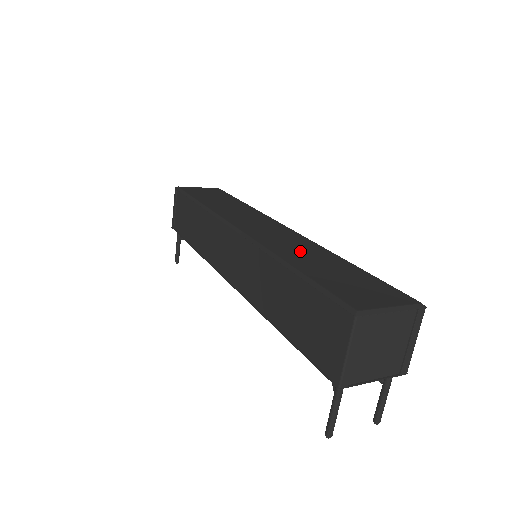
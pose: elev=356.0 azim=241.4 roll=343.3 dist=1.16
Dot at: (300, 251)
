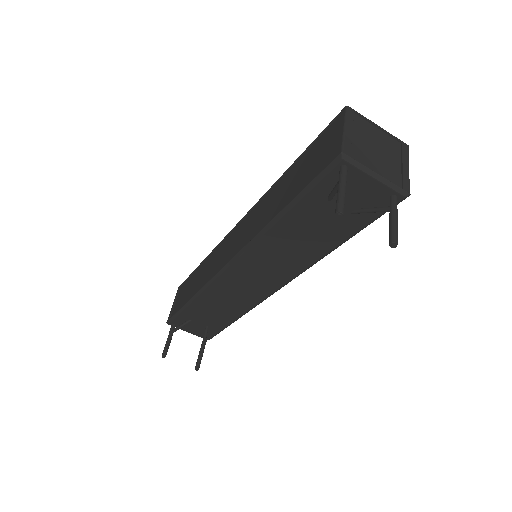
Dot at: occluded
